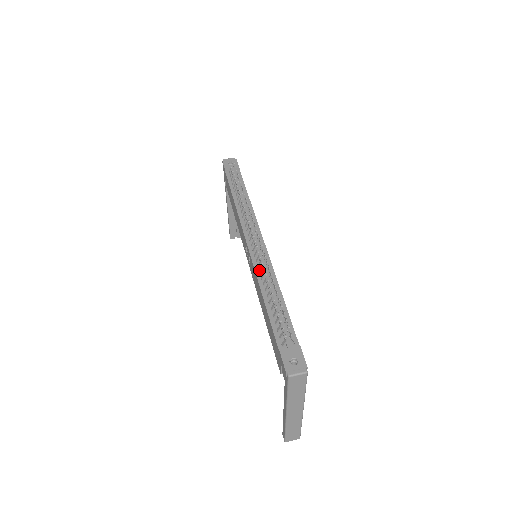
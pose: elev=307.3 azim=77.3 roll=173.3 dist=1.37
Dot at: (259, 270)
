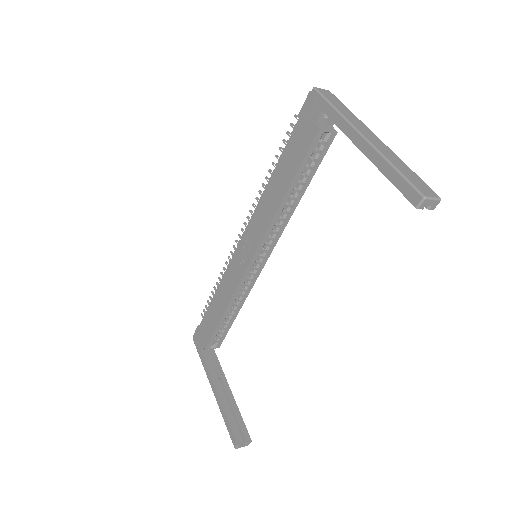
Dot at: occluded
